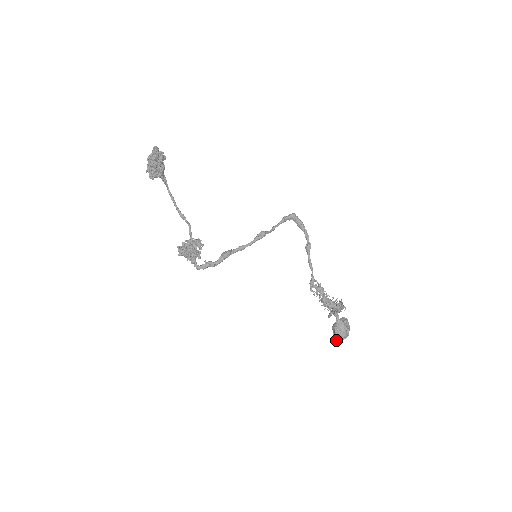
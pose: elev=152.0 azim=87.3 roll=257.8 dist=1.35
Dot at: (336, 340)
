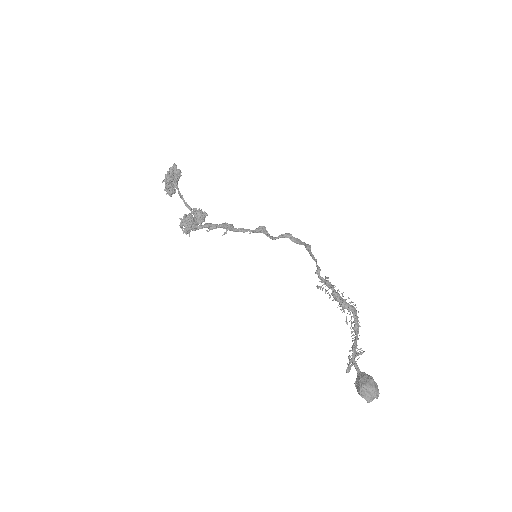
Dot at: (364, 396)
